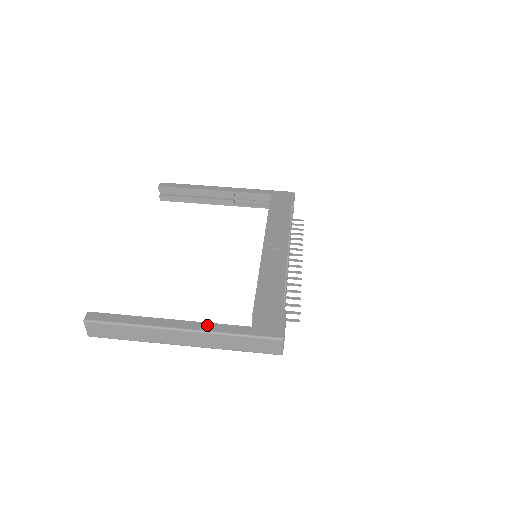
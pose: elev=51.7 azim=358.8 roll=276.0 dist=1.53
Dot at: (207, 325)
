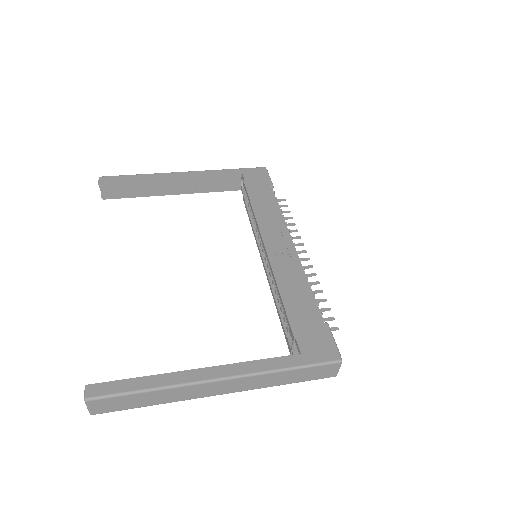
Dot at: (249, 365)
